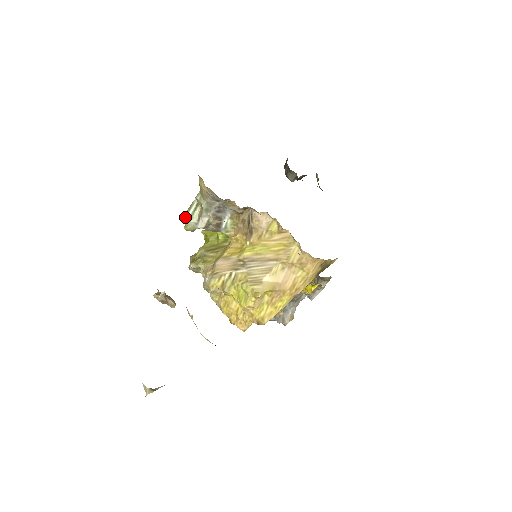
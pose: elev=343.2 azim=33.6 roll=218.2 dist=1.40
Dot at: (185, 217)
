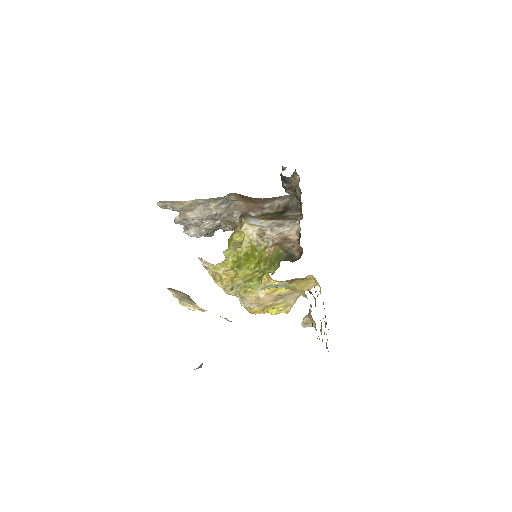
Dot at: occluded
